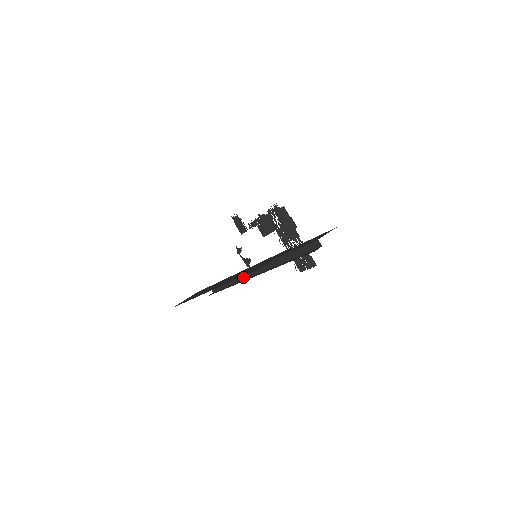
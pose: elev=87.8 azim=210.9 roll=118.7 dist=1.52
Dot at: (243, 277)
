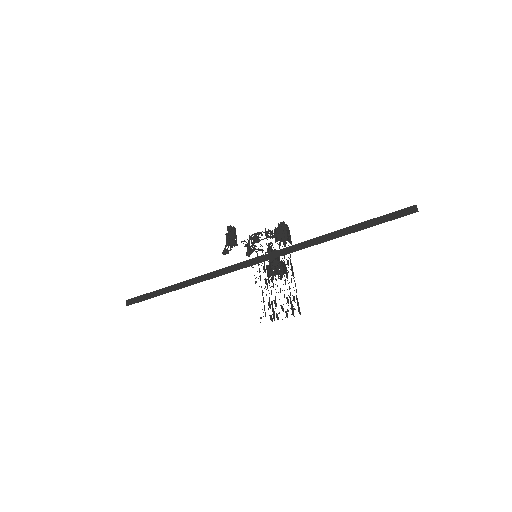
Dot at: (226, 270)
